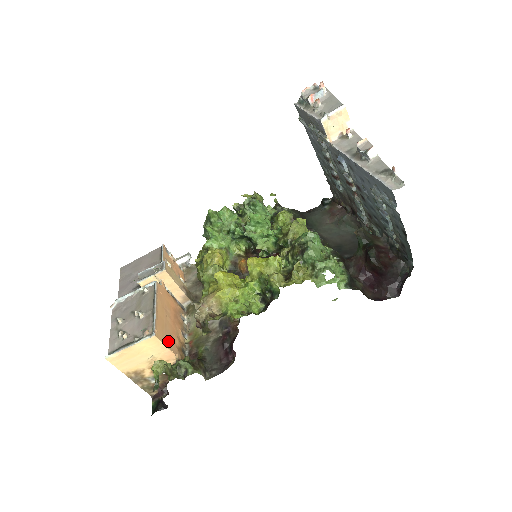
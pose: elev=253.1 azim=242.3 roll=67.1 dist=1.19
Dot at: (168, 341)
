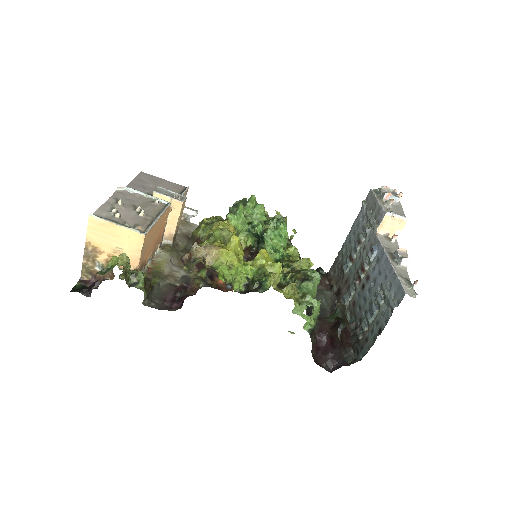
Dot at: (144, 250)
